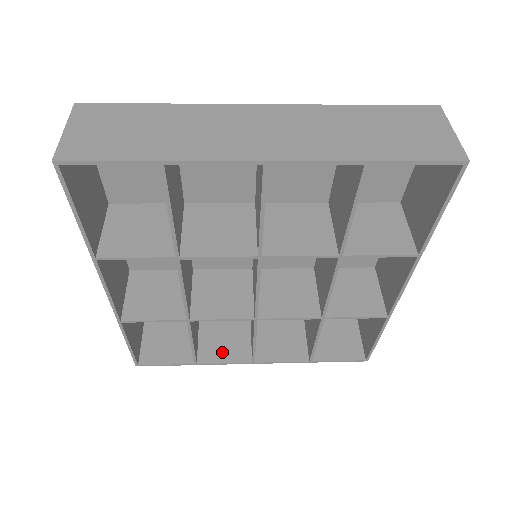
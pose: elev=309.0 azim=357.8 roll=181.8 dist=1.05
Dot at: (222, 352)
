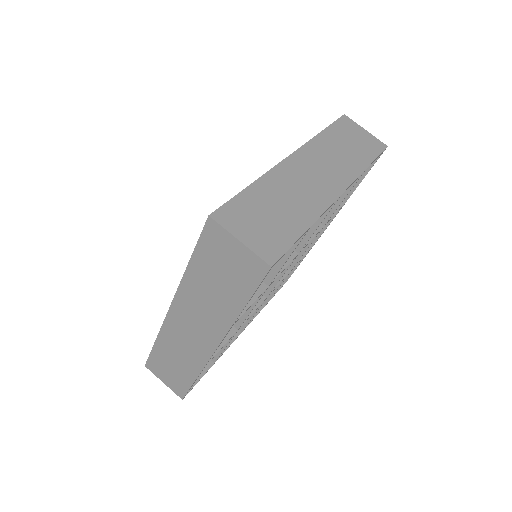
Dot at: occluded
